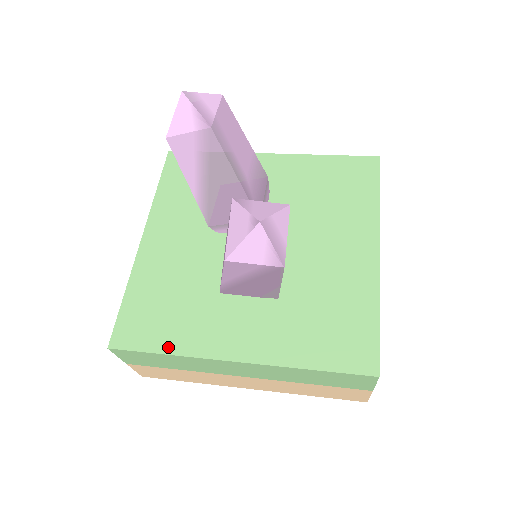
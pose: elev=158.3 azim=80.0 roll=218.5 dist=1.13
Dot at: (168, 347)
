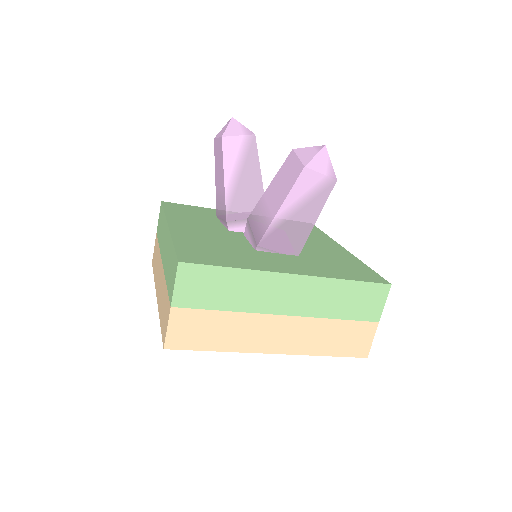
Dot at: (233, 265)
